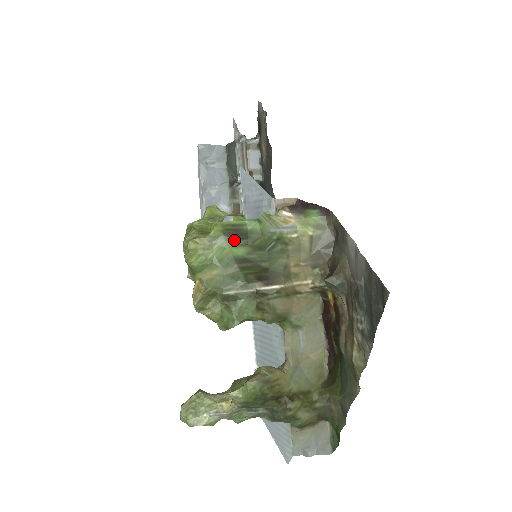
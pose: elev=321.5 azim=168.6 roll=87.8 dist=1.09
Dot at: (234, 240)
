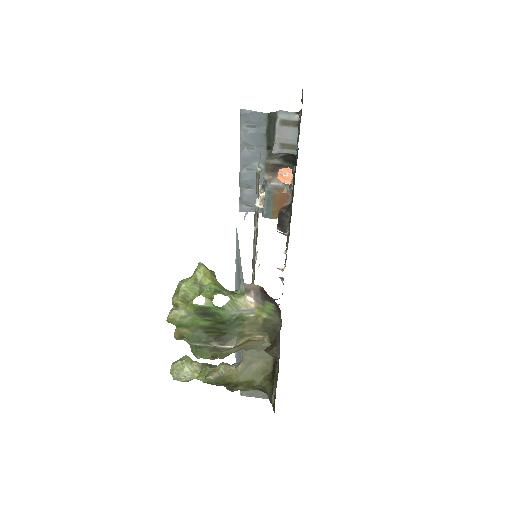
Dot at: (202, 317)
